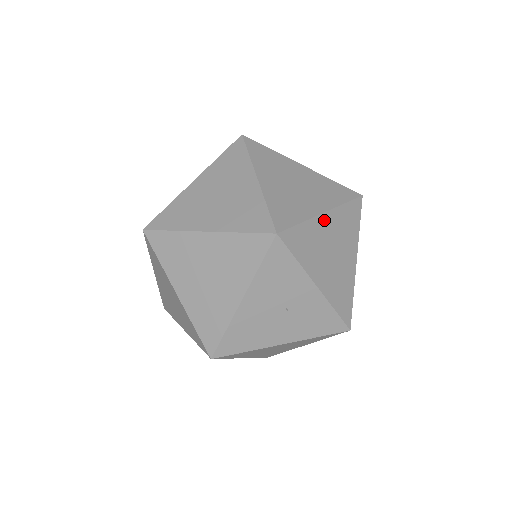
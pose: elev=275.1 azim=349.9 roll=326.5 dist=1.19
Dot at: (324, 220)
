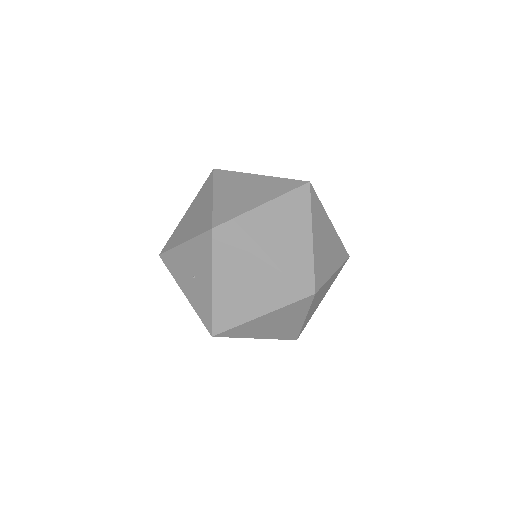
Dot at: (259, 265)
